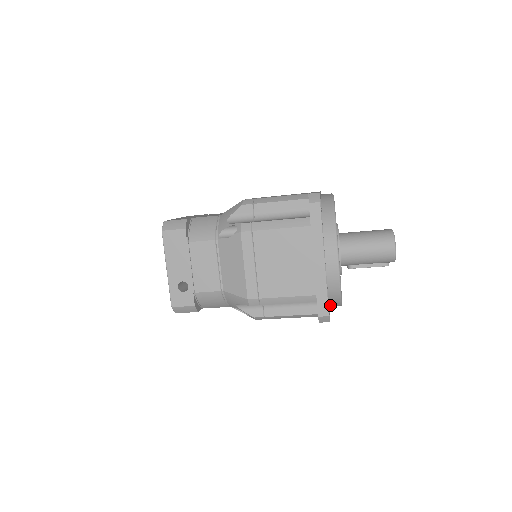
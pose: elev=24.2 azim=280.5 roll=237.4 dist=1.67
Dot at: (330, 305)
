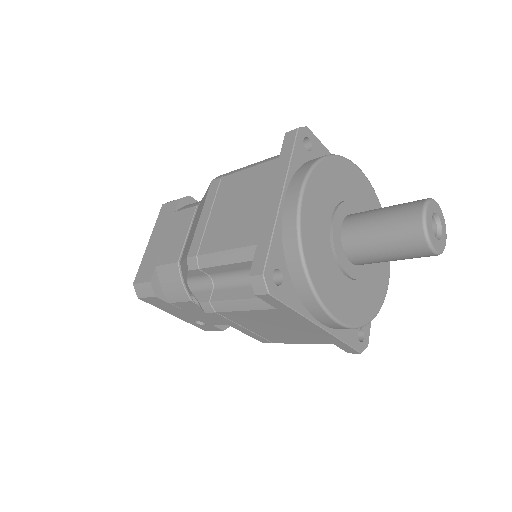
Dot at: occluded
